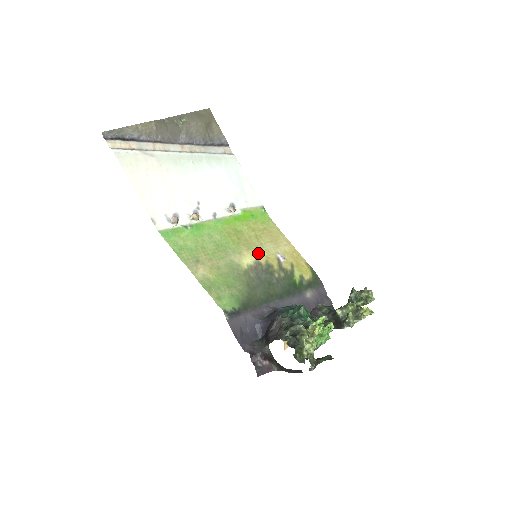
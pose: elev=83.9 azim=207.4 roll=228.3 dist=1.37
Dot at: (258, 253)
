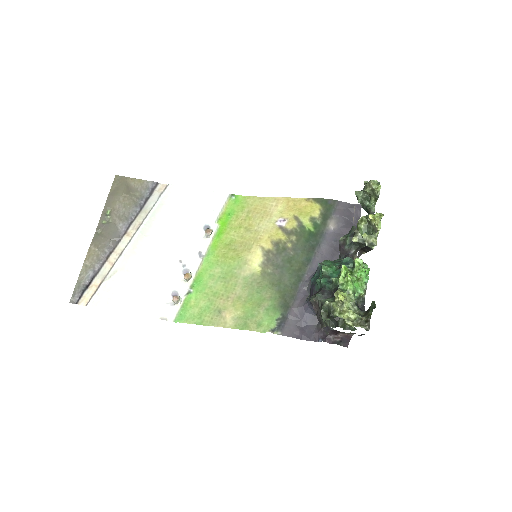
Dot at: (259, 243)
